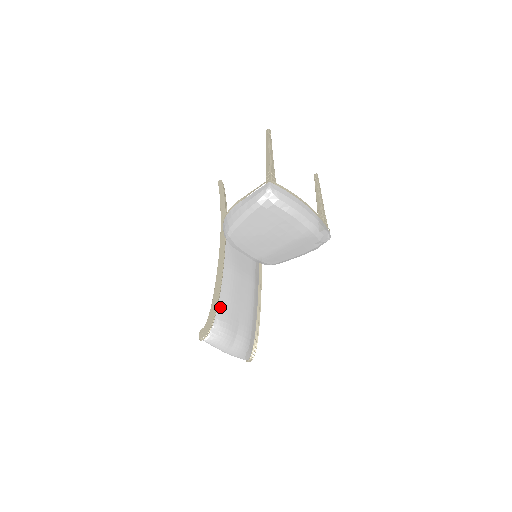
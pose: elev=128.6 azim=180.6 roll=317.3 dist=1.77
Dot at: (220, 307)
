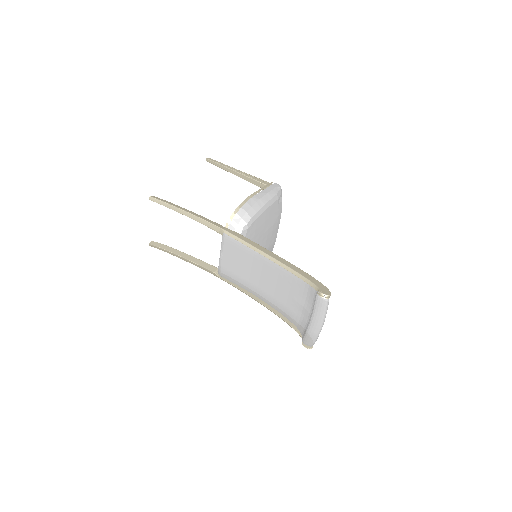
Dot at: occluded
